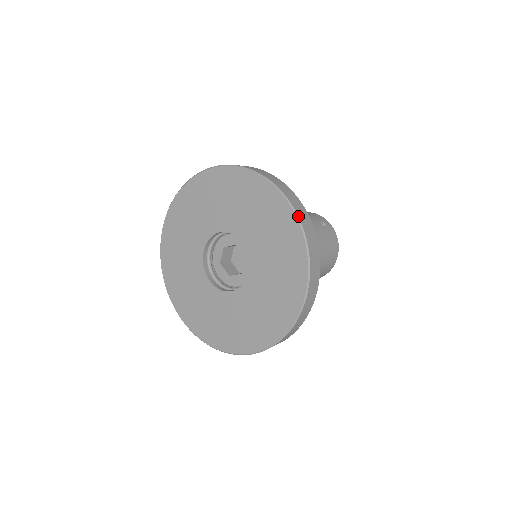
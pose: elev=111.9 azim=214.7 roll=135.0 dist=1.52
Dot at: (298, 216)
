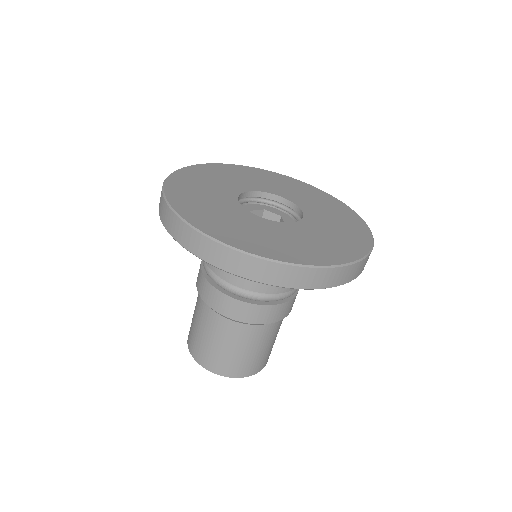
Dot at: occluded
